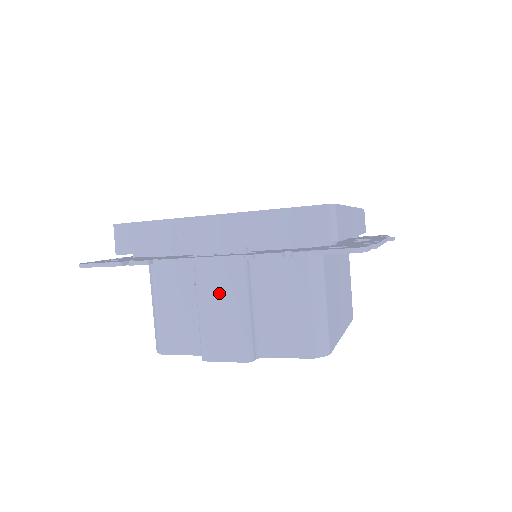
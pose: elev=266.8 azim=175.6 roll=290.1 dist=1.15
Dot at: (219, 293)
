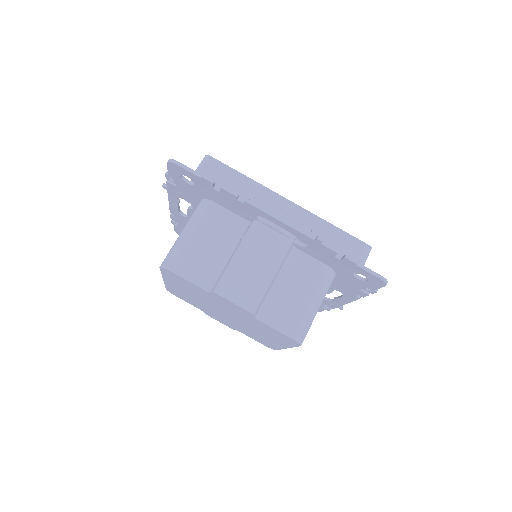
Dot at: (261, 253)
